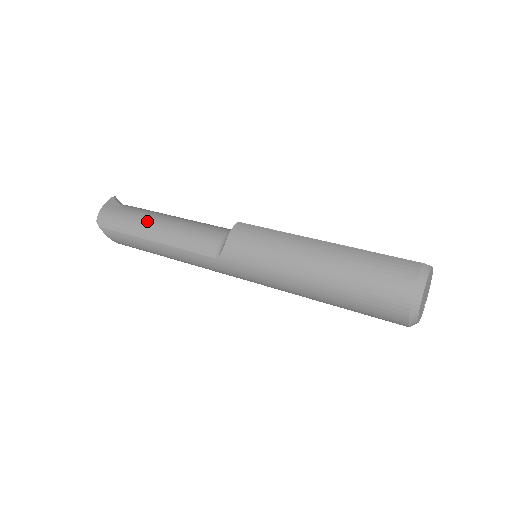
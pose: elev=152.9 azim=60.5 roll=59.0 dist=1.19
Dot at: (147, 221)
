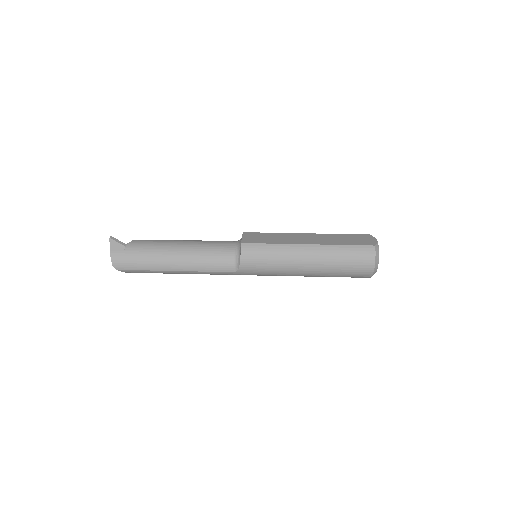
Dot at: (162, 257)
